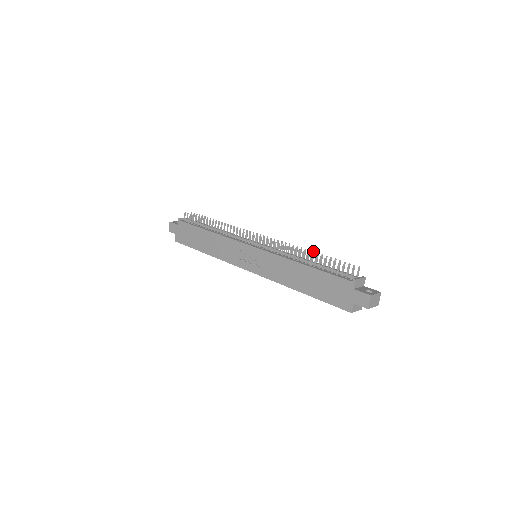
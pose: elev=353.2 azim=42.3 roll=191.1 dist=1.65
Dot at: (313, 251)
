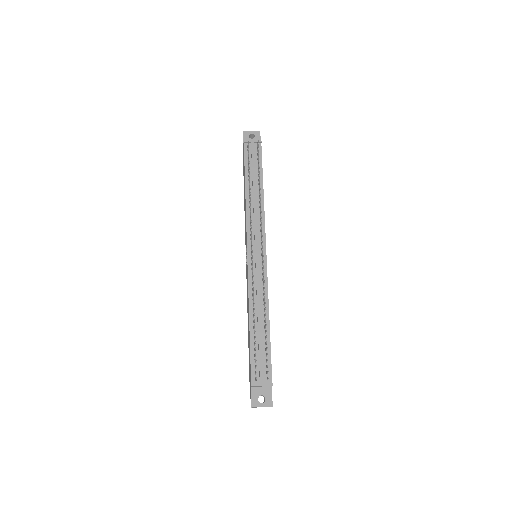
Dot at: (265, 318)
